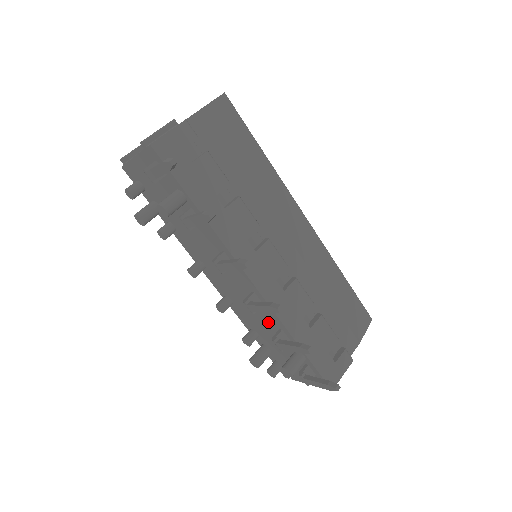
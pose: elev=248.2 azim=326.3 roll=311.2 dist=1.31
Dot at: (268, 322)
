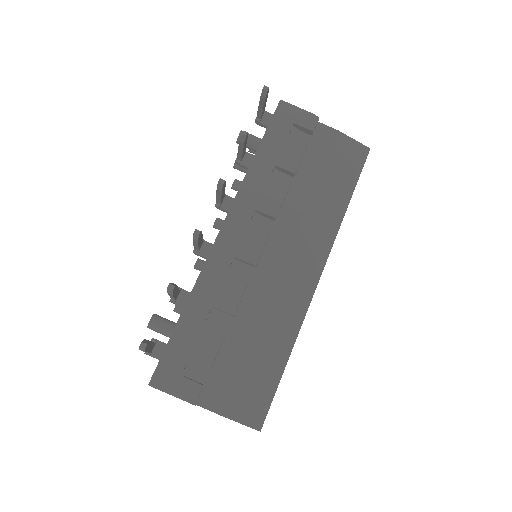
Dot at: occluded
